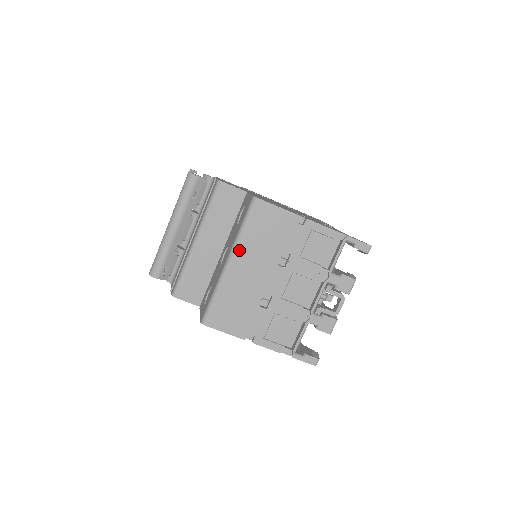
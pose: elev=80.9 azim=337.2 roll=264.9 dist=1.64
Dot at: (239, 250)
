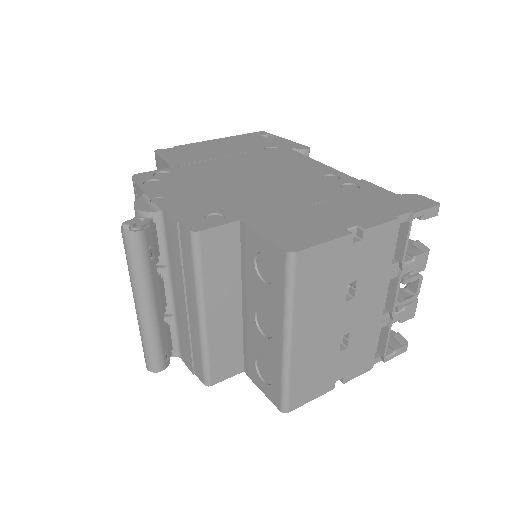
Dot at: (296, 323)
